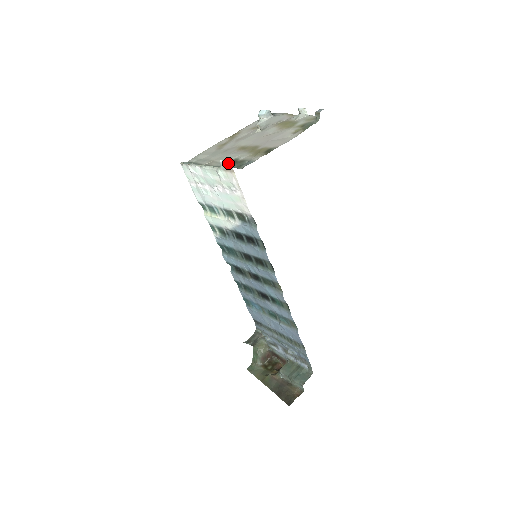
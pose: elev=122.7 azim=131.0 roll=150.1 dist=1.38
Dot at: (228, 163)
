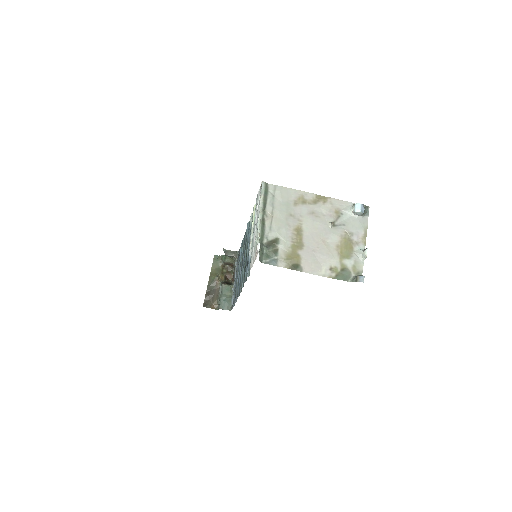
Dot at: (257, 254)
